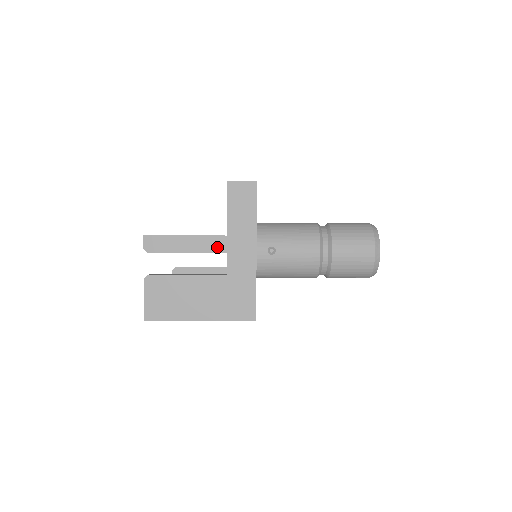
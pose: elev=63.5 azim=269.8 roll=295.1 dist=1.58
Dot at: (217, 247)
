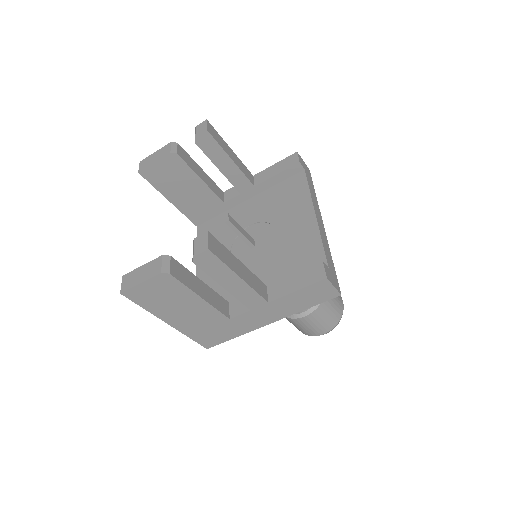
Dot at: (250, 302)
